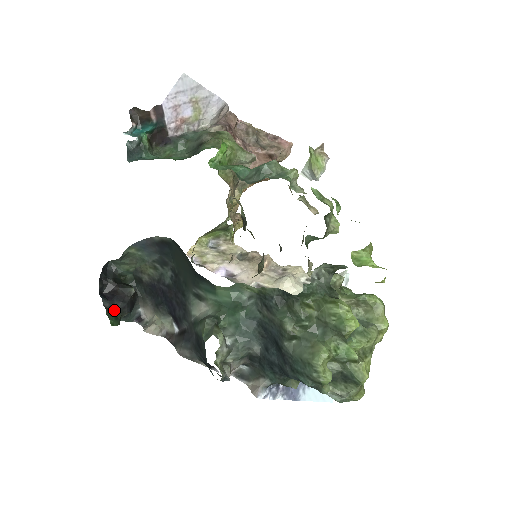
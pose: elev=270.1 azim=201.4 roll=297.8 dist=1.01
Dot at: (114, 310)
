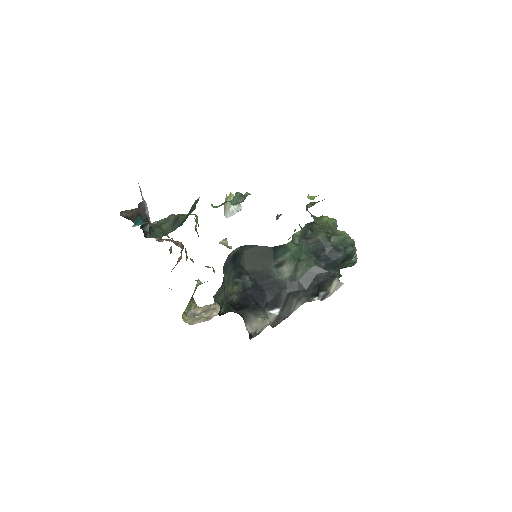
Dot at: occluded
